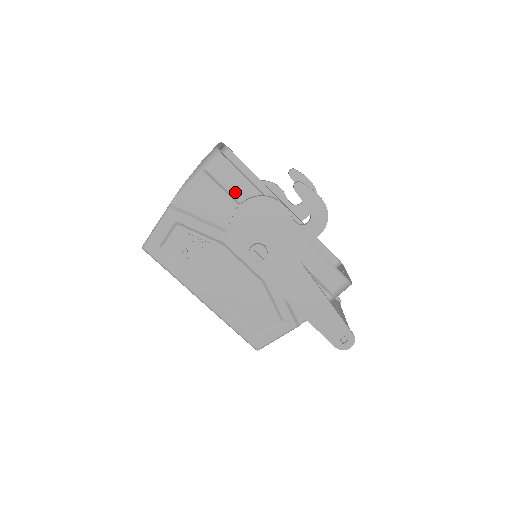
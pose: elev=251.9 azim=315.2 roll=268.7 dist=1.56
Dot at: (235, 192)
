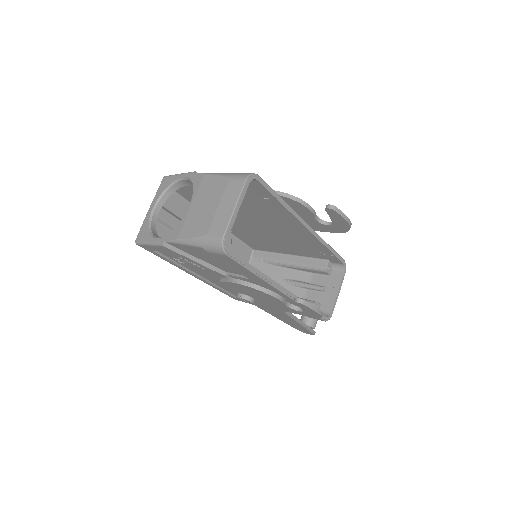
Dot at: (235, 268)
